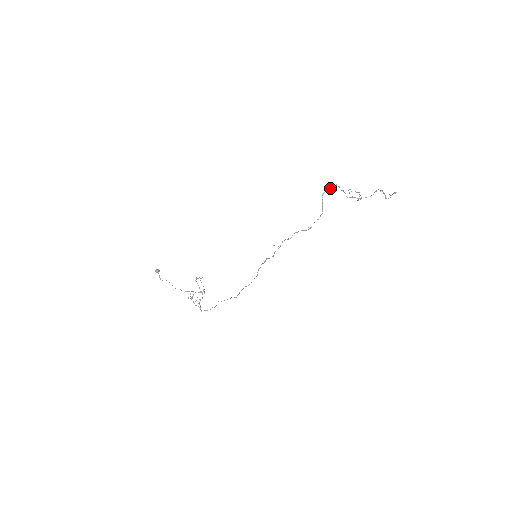
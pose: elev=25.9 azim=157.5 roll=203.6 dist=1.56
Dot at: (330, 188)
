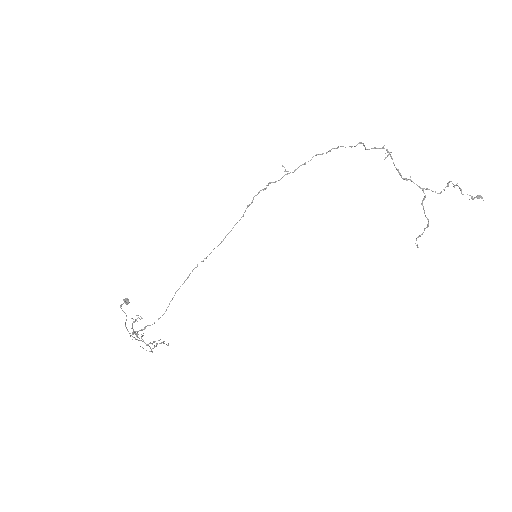
Dot at: occluded
